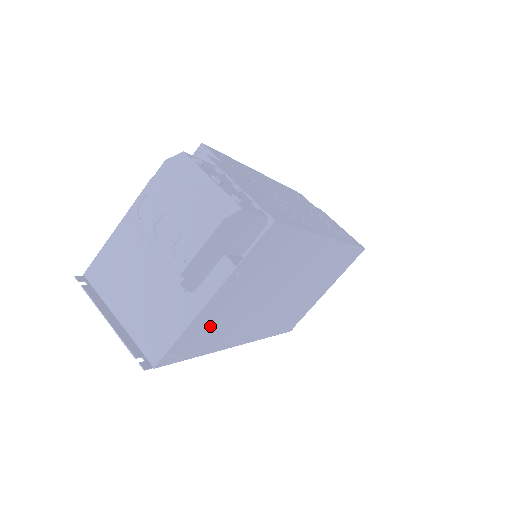
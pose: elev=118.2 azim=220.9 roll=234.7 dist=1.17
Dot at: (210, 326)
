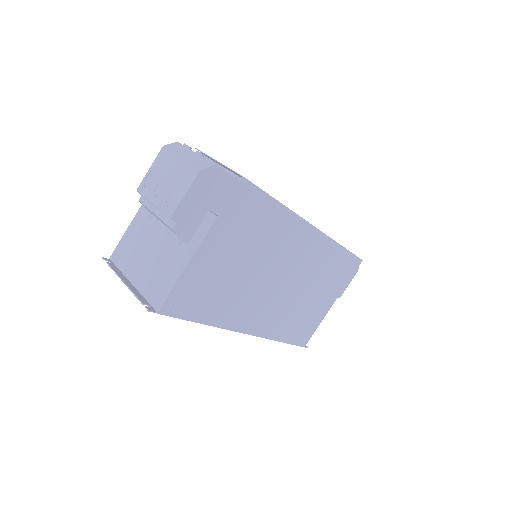
Dot at: (206, 285)
